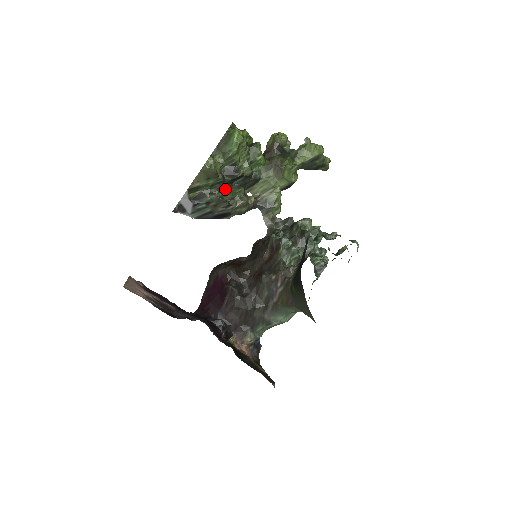
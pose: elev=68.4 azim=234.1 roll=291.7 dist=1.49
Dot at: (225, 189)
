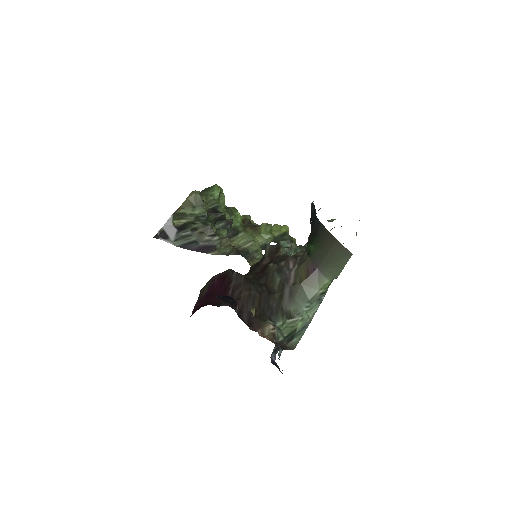
Dot at: (209, 225)
